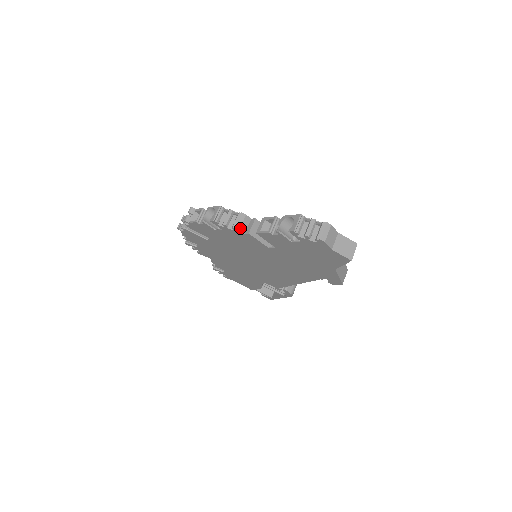
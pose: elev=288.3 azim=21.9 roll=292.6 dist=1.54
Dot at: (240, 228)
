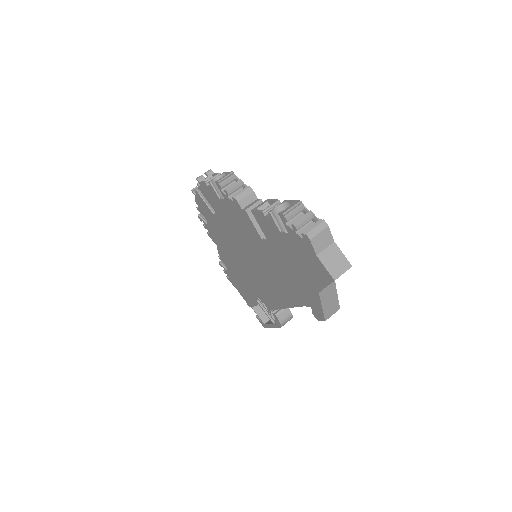
Dot at: (239, 201)
